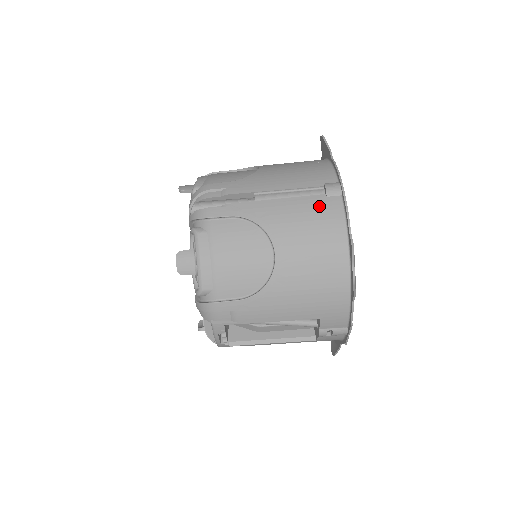
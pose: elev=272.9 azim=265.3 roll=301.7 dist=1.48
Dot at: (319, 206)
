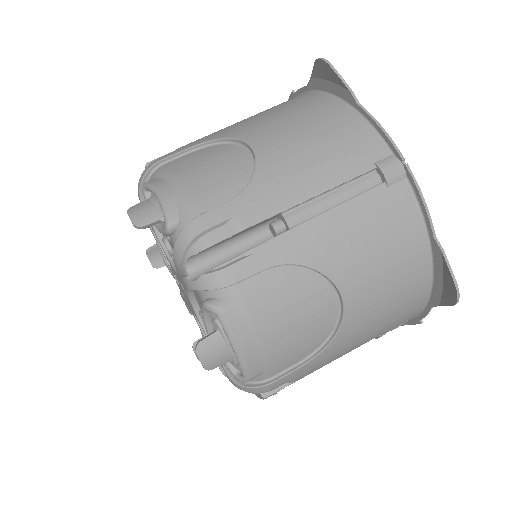
Dot at: (383, 207)
